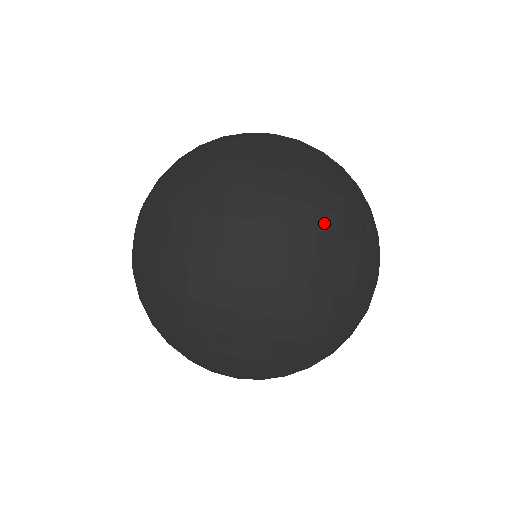
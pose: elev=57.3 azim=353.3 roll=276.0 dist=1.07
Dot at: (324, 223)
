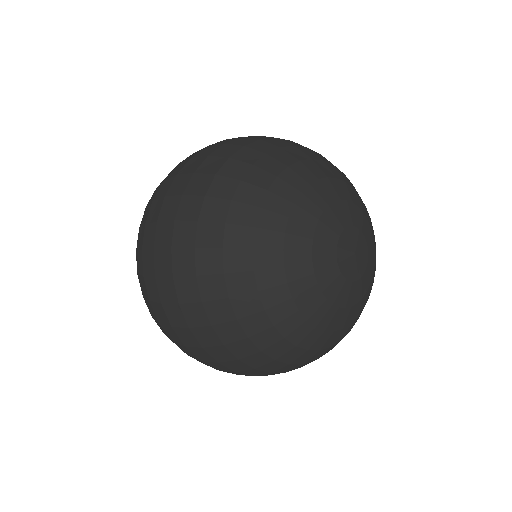
Dot at: (256, 144)
